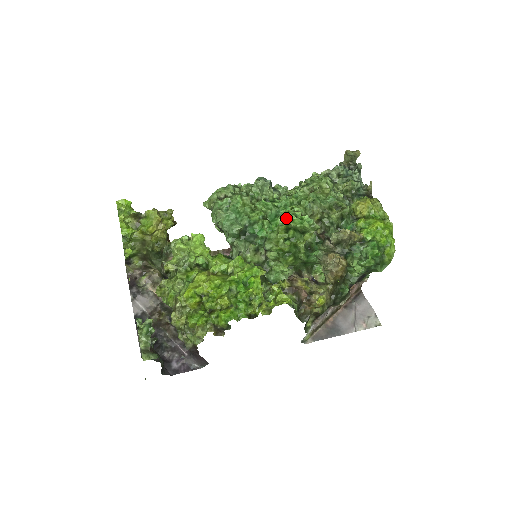
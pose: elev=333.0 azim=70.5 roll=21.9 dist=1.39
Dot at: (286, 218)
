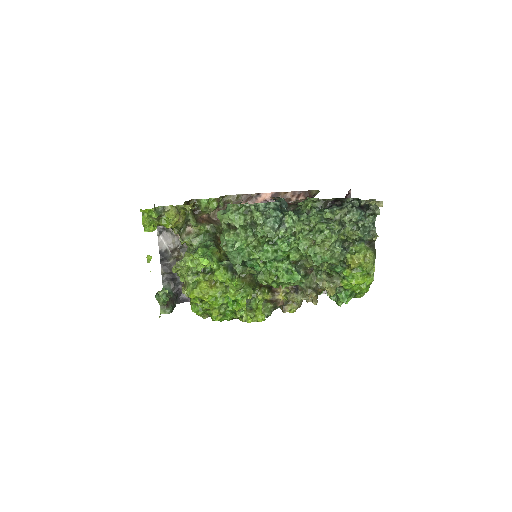
Dot at: (279, 270)
